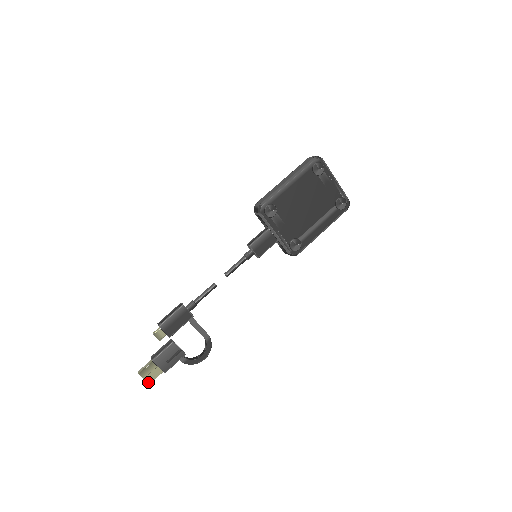
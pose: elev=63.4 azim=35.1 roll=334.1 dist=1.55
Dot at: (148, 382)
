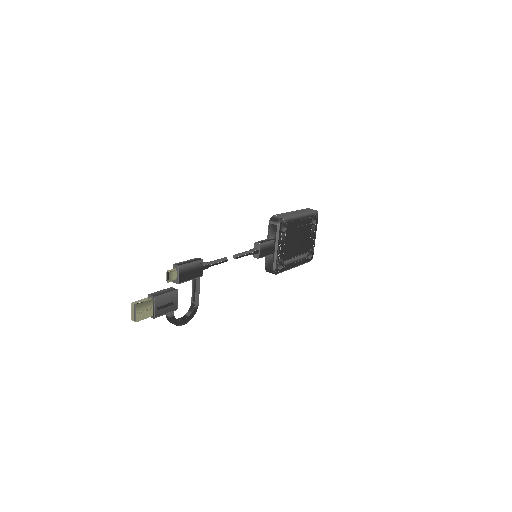
Dot at: (137, 319)
